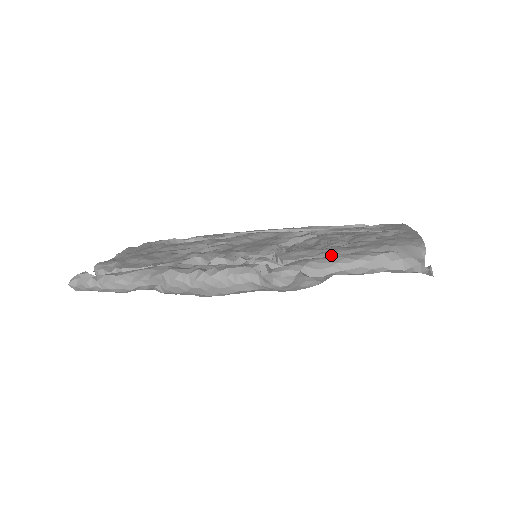
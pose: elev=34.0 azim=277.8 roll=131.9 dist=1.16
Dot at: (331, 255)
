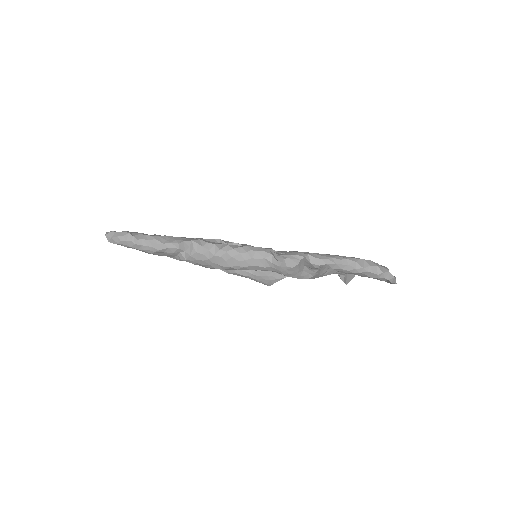
Dot at: occluded
